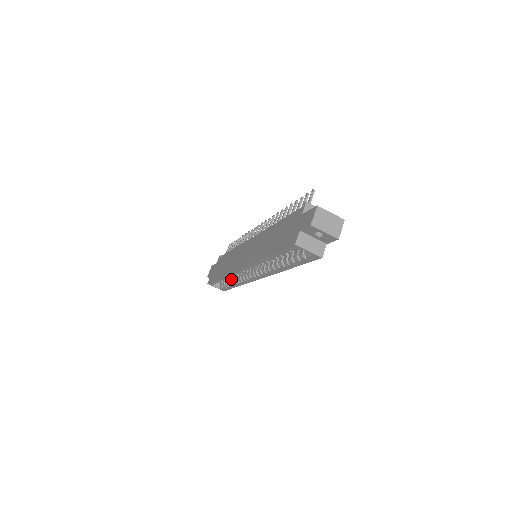
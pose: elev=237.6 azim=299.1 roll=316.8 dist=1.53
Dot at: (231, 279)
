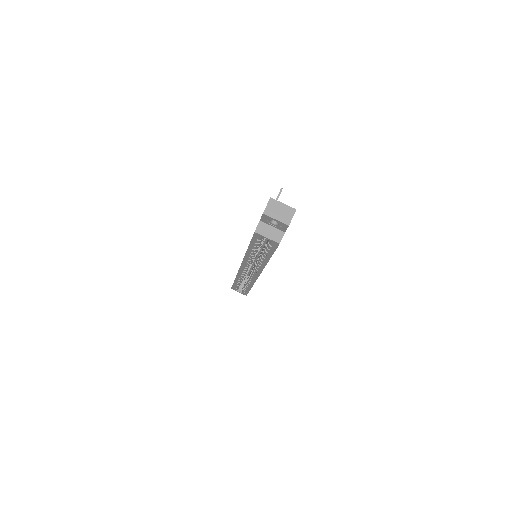
Dot at: occluded
